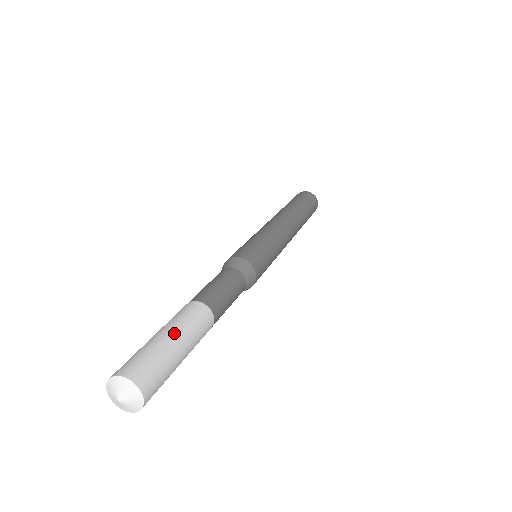
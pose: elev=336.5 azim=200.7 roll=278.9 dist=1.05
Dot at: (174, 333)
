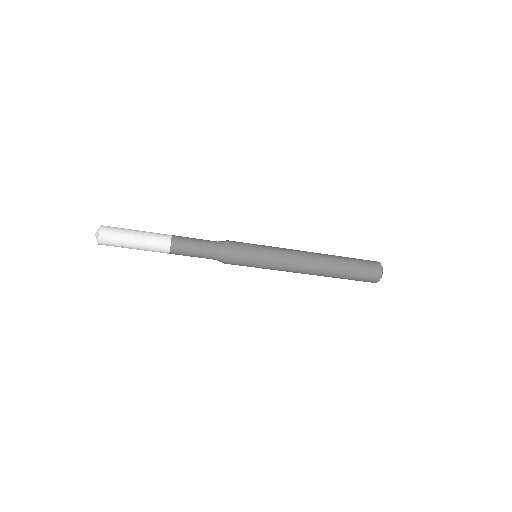
Dot at: (139, 232)
